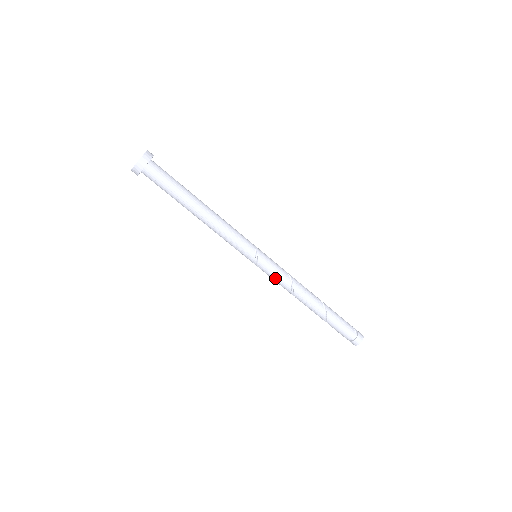
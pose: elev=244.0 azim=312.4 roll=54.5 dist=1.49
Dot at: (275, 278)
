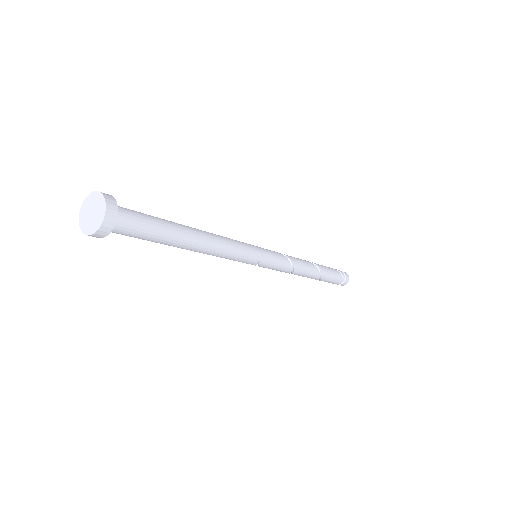
Dot at: occluded
